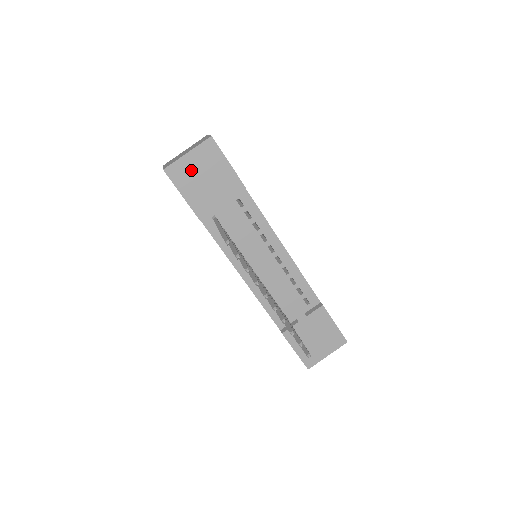
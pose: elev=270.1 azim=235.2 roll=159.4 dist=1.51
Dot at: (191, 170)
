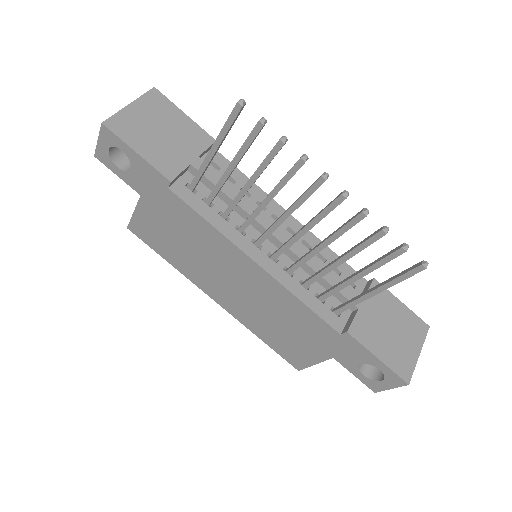
Dot at: (140, 123)
